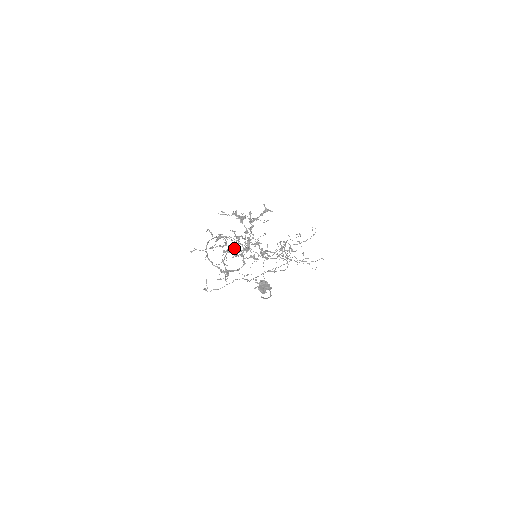
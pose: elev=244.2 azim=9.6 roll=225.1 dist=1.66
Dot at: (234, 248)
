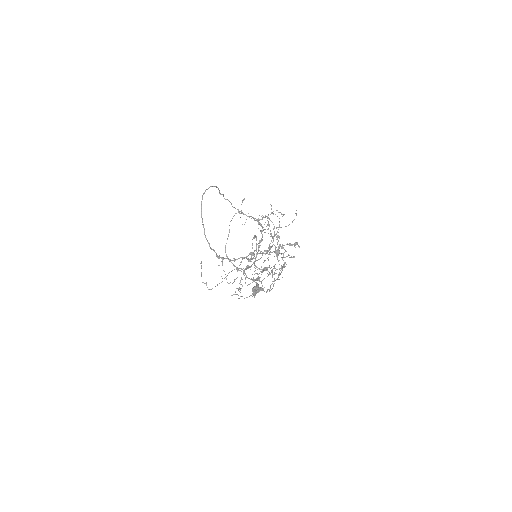
Dot at: occluded
